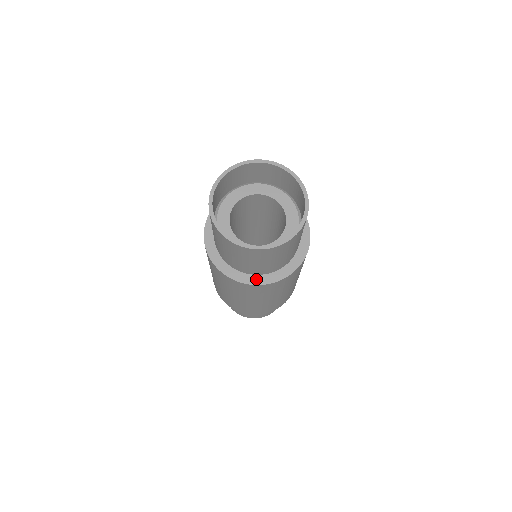
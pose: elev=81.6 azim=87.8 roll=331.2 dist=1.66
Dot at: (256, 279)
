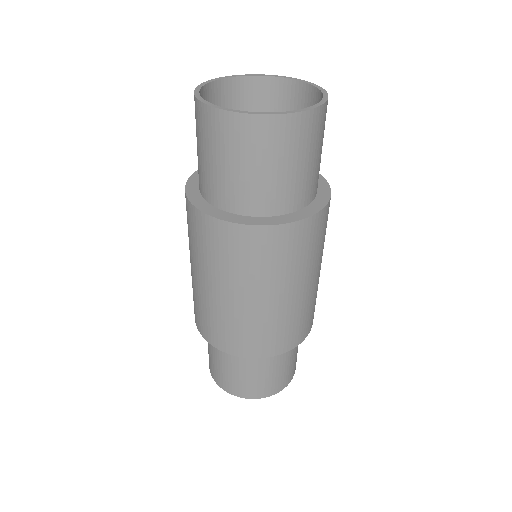
Dot at: (255, 220)
